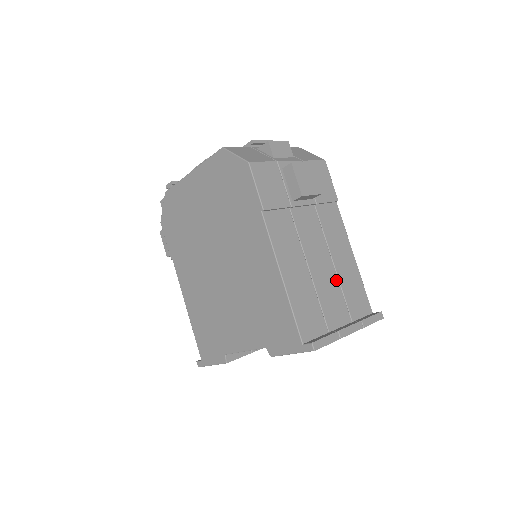
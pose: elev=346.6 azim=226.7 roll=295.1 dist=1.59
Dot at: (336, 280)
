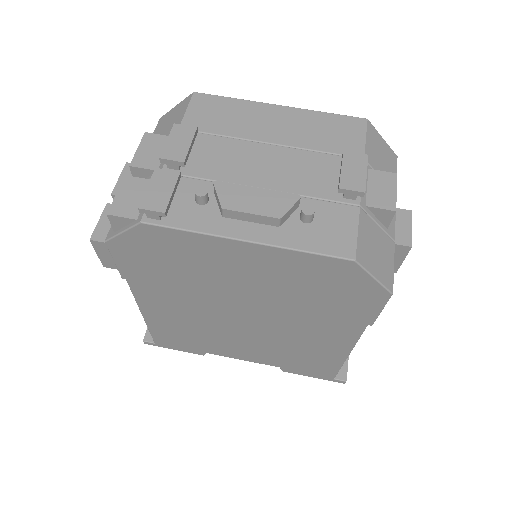
Dot at: occluded
